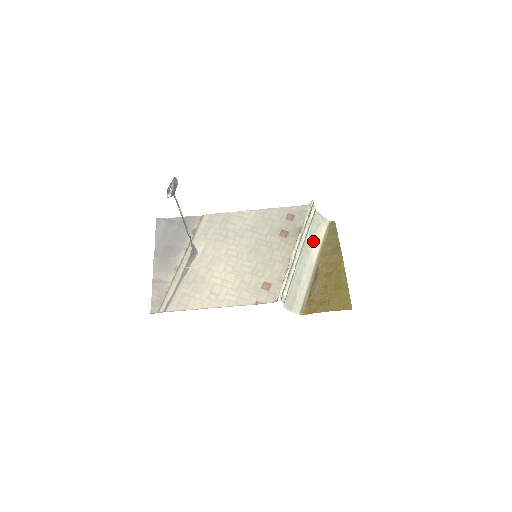
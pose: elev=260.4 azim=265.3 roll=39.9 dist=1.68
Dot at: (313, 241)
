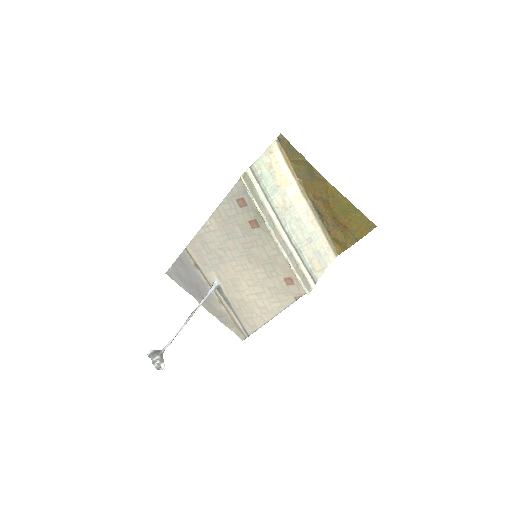
Dot at: (283, 189)
